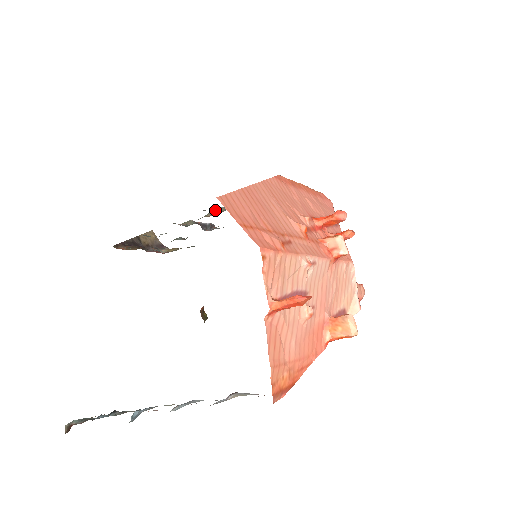
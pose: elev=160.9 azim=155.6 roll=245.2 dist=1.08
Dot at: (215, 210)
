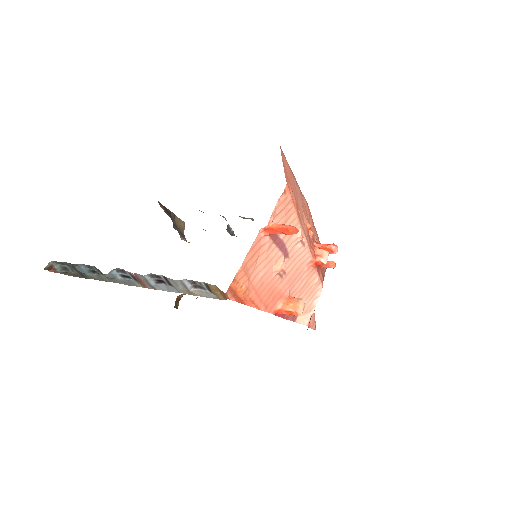
Dot at: occluded
